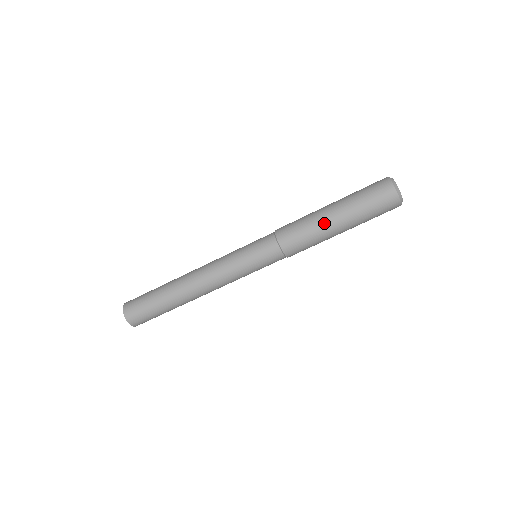
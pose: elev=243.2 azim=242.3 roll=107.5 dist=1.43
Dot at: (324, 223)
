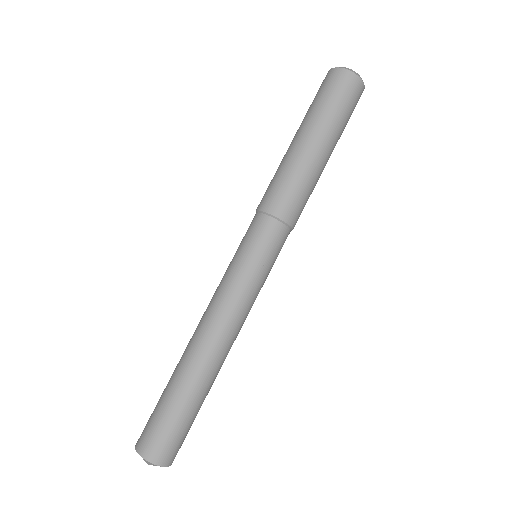
Dot at: (285, 154)
